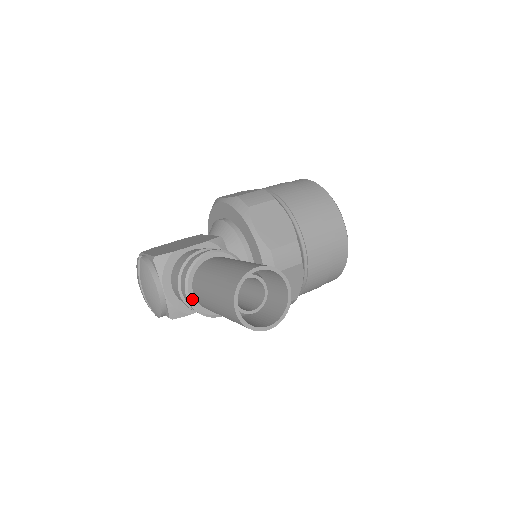
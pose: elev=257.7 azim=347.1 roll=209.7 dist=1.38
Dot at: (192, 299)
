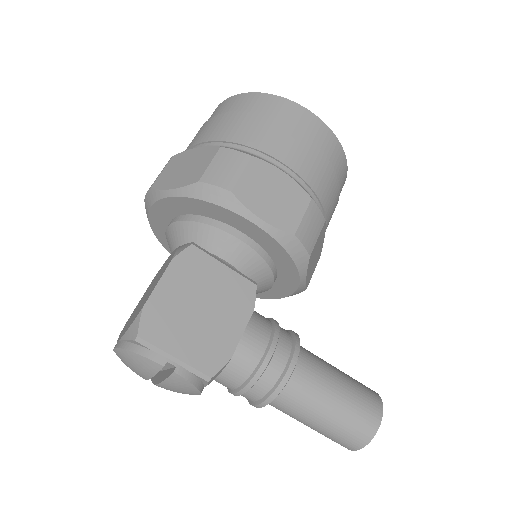
Dot at: occluded
